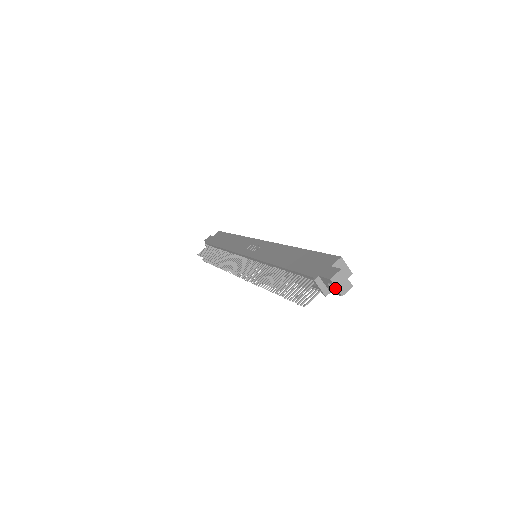
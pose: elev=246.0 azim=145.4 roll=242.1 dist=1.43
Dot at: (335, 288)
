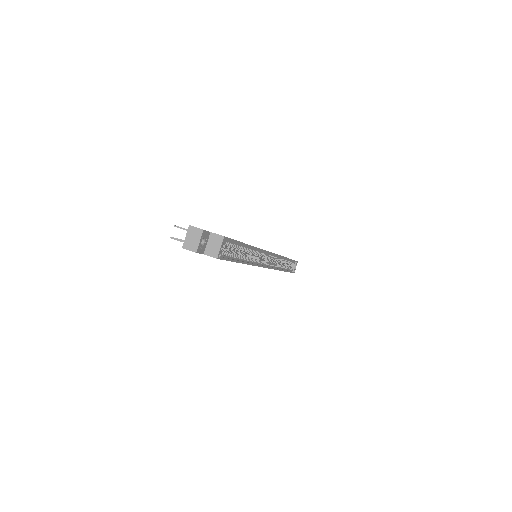
Dot at: (186, 237)
